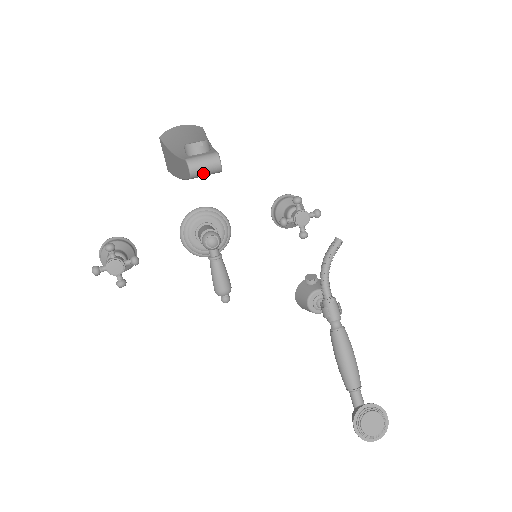
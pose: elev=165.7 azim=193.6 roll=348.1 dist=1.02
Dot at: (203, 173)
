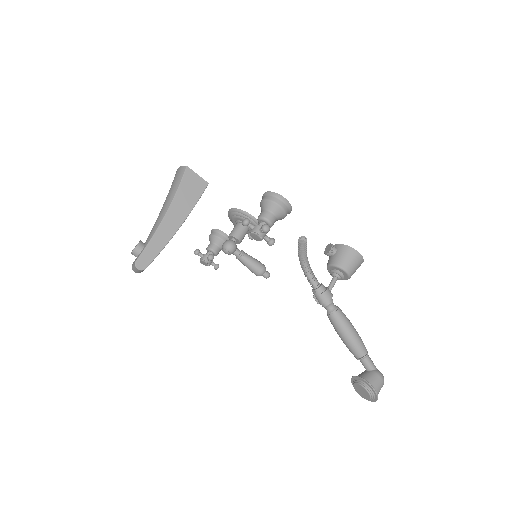
Dot at: (140, 272)
